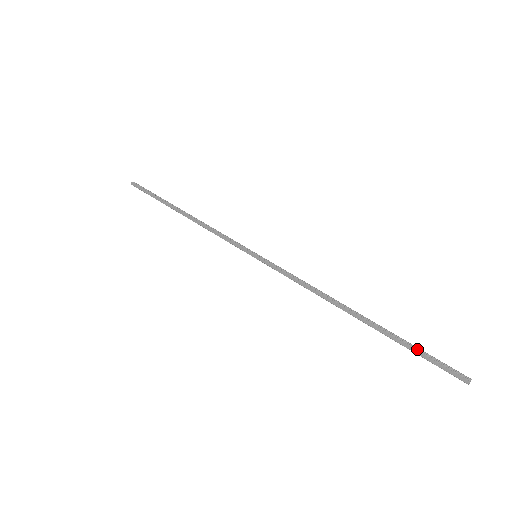
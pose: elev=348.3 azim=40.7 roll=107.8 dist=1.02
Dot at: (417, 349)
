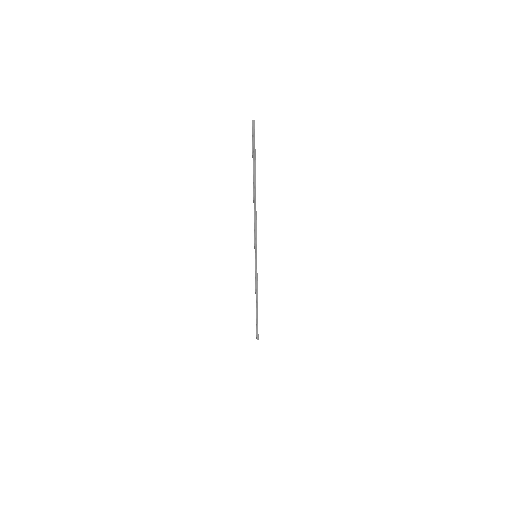
Dot at: (257, 327)
